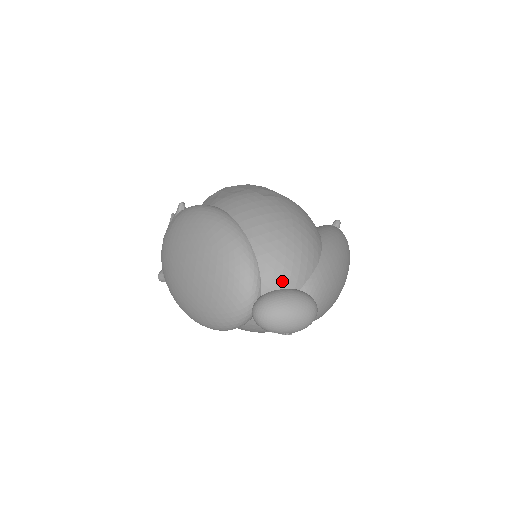
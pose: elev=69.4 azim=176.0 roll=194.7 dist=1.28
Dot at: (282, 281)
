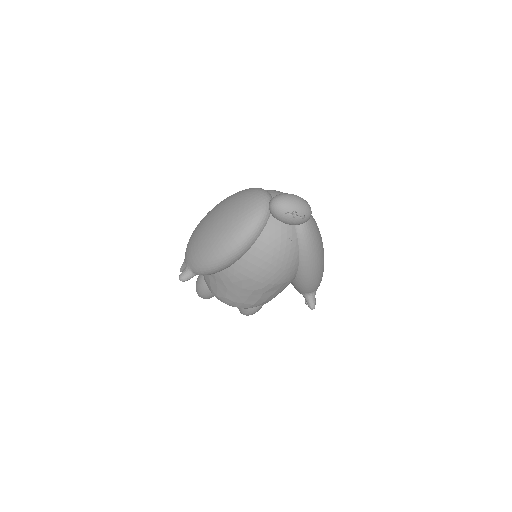
Dot at: occluded
